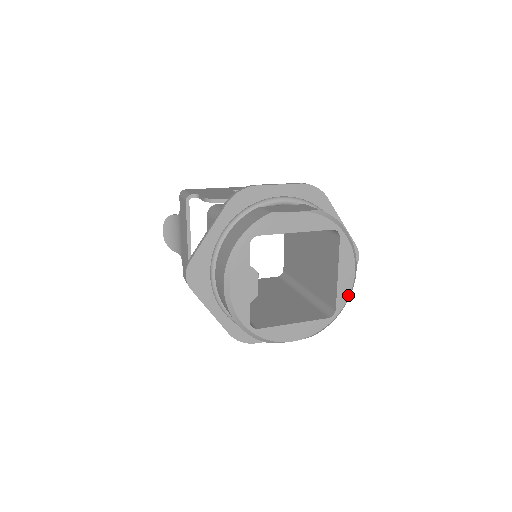
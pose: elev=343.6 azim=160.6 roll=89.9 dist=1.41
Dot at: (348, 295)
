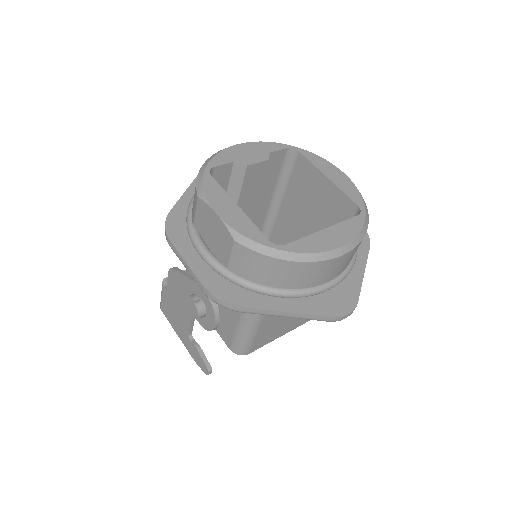
Dot at: (312, 252)
